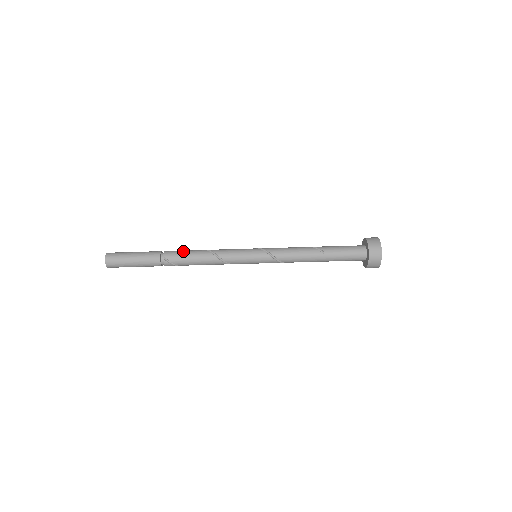
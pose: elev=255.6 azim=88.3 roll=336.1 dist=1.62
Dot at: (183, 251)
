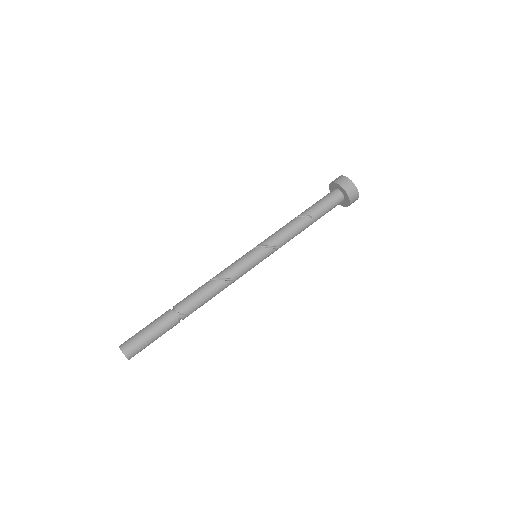
Dot at: (191, 295)
